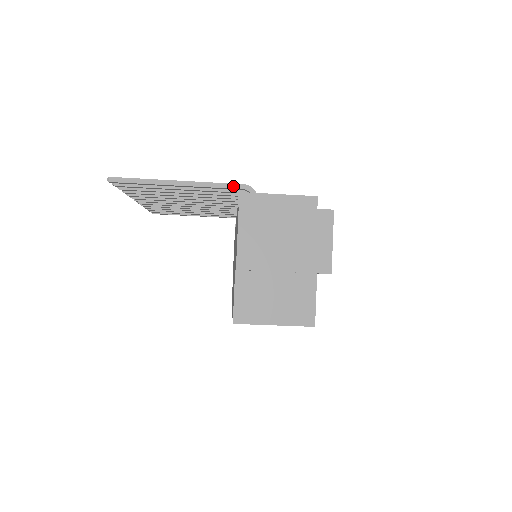
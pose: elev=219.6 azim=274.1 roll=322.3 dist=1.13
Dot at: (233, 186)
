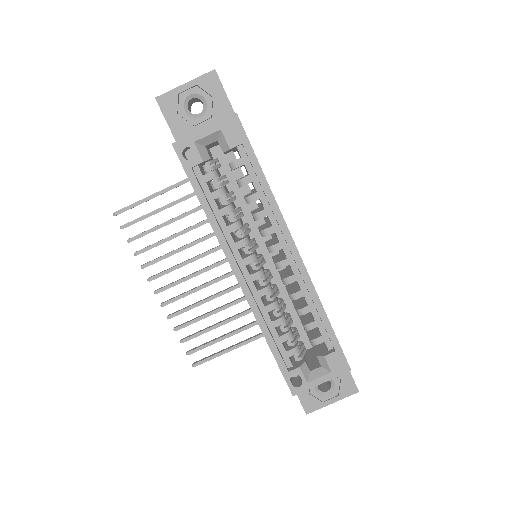
Dot at: occluded
